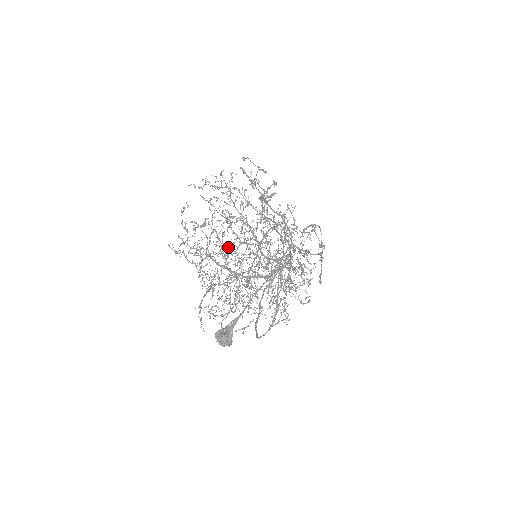
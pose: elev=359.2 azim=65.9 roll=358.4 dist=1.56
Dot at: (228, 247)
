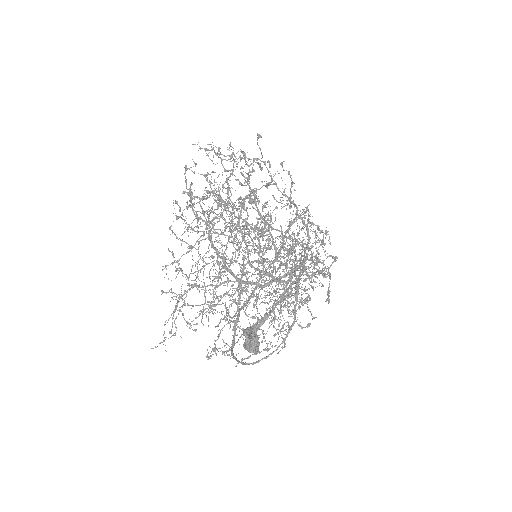
Dot at: (238, 230)
